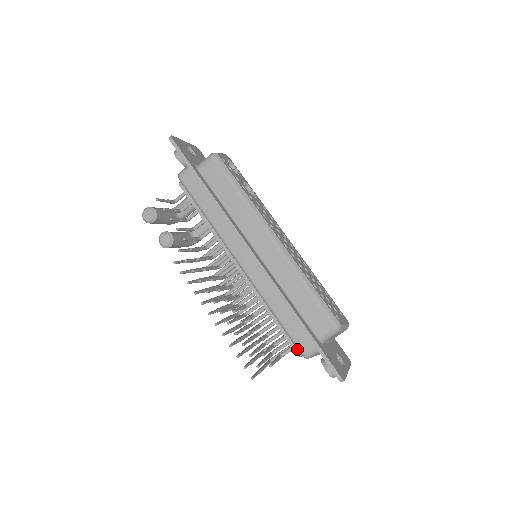
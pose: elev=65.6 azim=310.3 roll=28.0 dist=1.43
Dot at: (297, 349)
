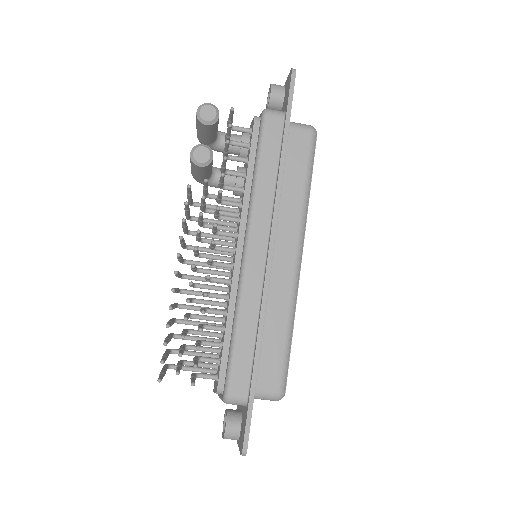
Dot at: (222, 384)
